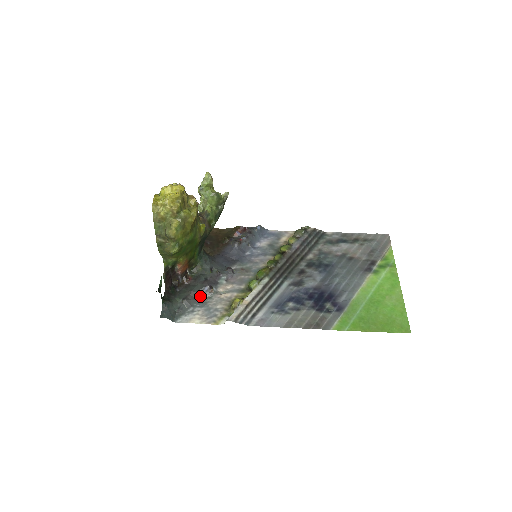
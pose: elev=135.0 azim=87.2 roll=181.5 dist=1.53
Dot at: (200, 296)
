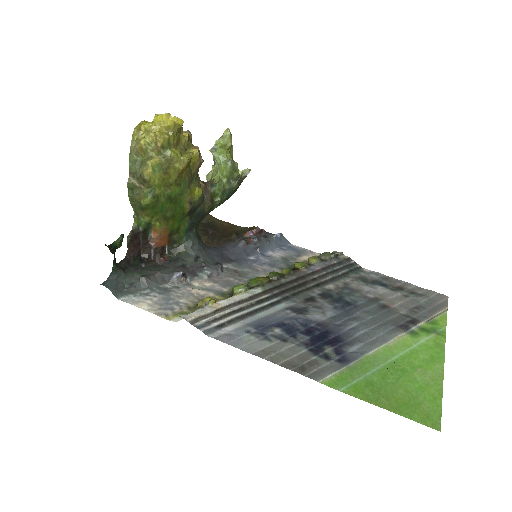
Dot at: (166, 281)
